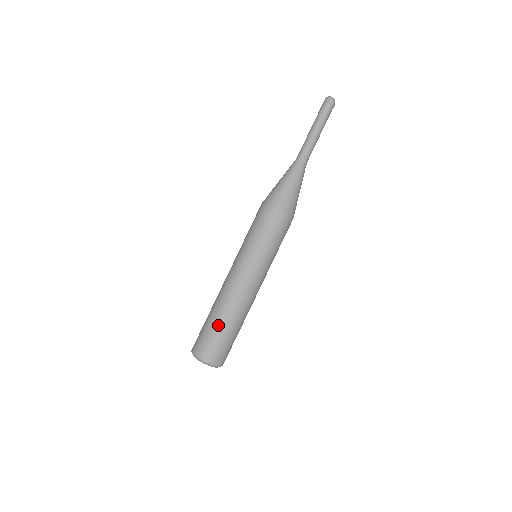
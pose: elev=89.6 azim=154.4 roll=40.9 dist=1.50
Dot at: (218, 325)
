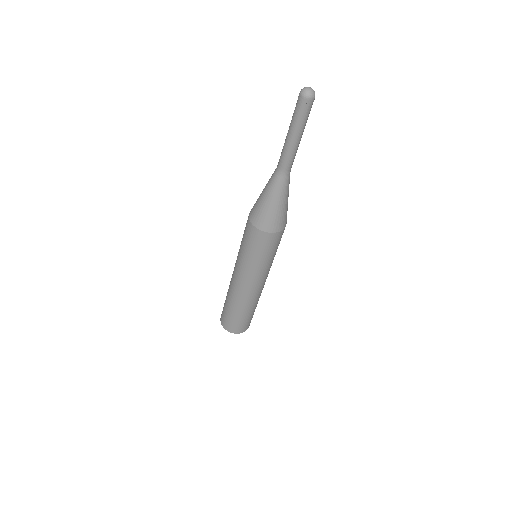
Dot at: (234, 313)
